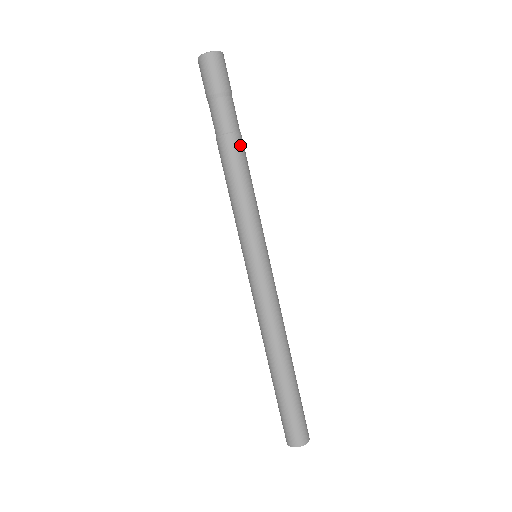
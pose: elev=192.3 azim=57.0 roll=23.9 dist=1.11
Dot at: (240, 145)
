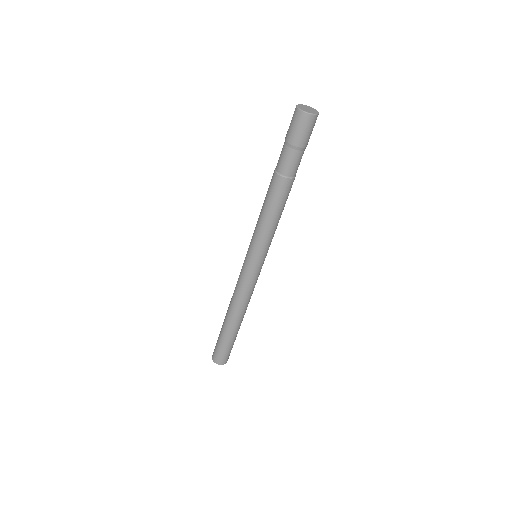
Dot at: occluded
